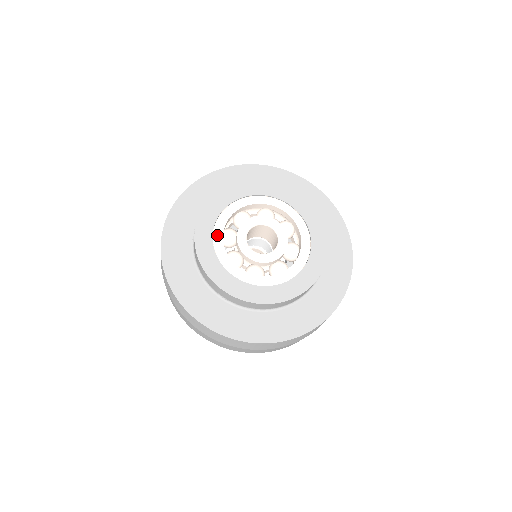
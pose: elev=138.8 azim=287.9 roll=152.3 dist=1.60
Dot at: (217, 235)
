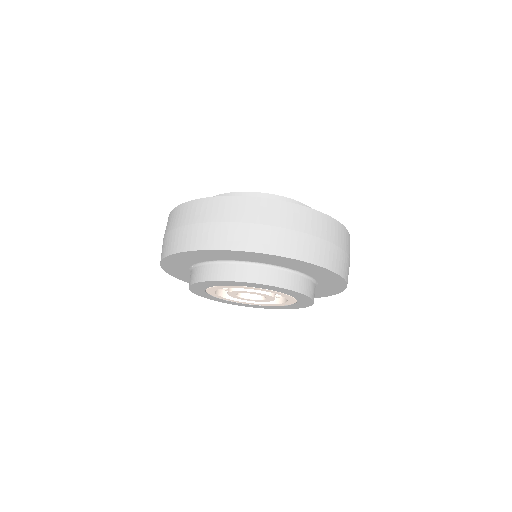
Dot at: occluded
